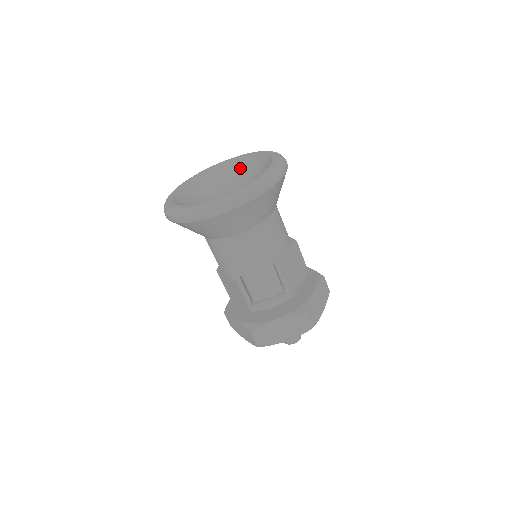
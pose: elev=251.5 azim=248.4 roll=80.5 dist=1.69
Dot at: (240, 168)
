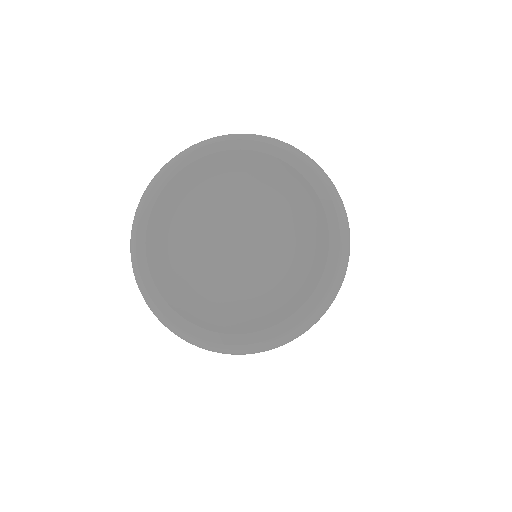
Dot at: (262, 179)
